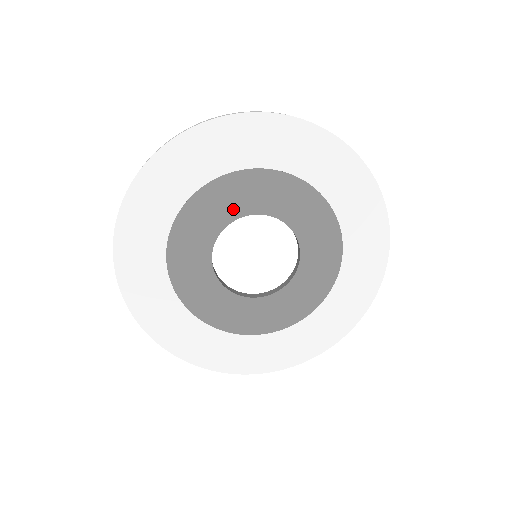
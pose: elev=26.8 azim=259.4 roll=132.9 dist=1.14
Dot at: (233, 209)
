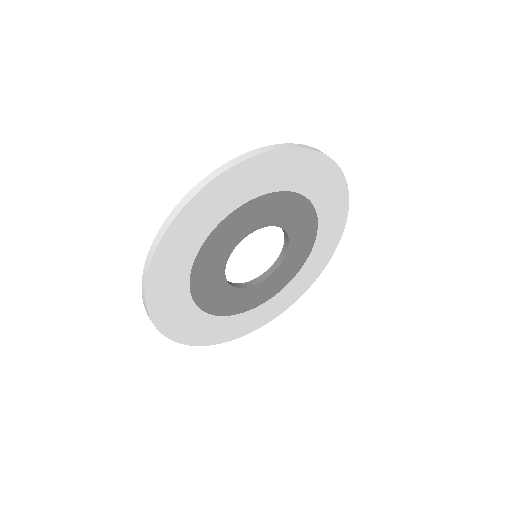
Dot at: (251, 225)
